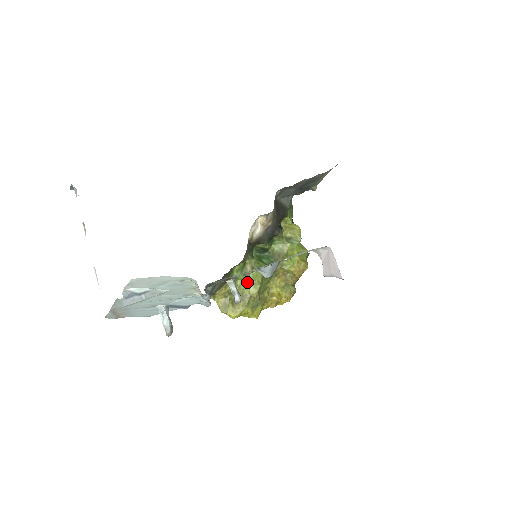
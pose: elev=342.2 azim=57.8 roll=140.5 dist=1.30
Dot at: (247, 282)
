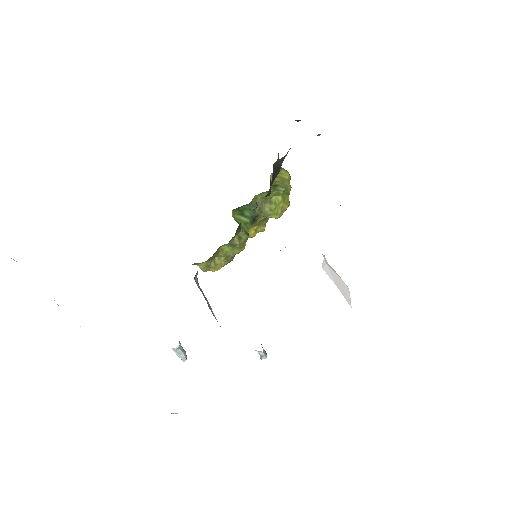
Dot at: (232, 247)
